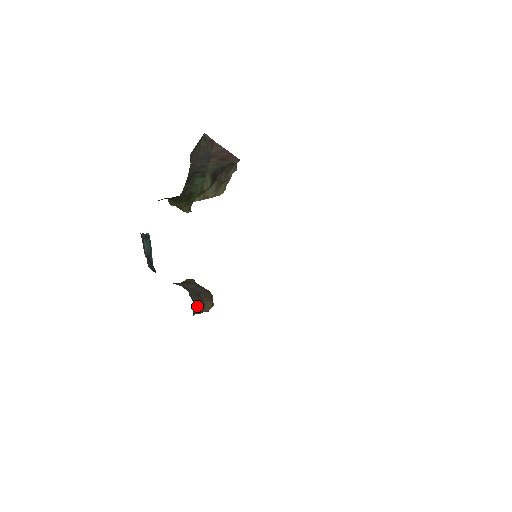
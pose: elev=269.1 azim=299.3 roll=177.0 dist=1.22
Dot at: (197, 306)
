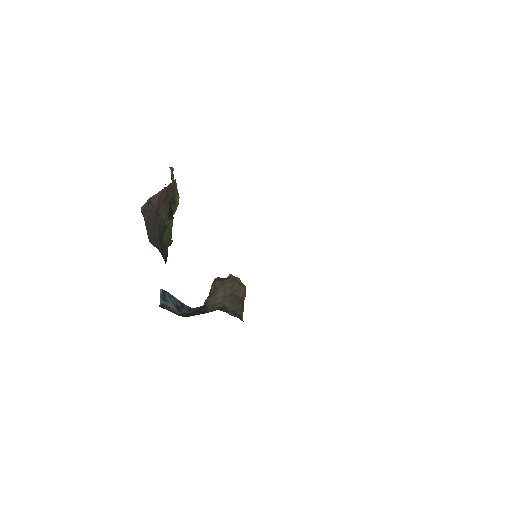
Dot at: (240, 311)
